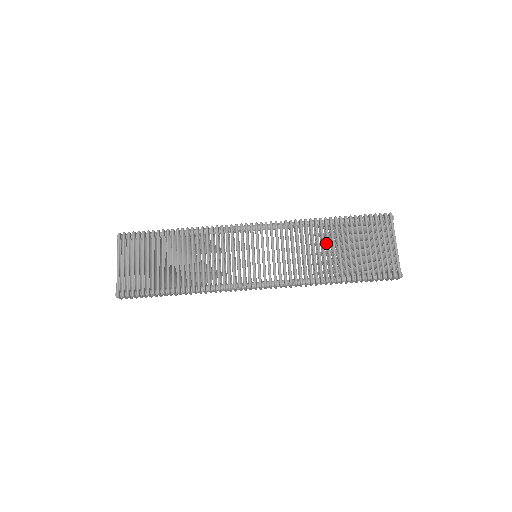
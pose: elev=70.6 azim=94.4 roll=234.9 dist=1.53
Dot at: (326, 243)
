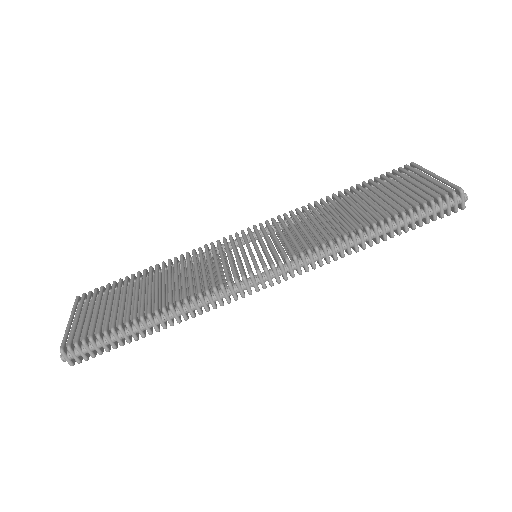
Dot at: occluded
